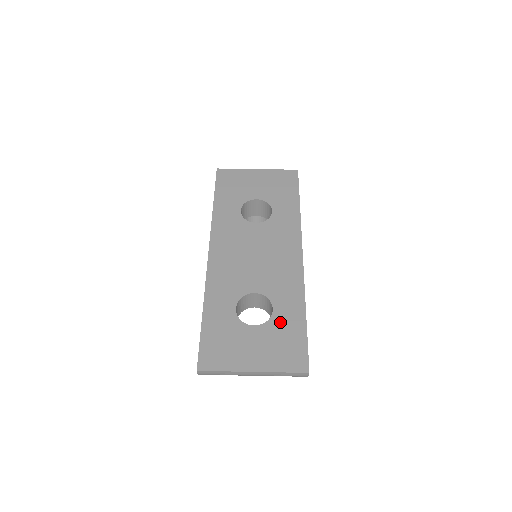
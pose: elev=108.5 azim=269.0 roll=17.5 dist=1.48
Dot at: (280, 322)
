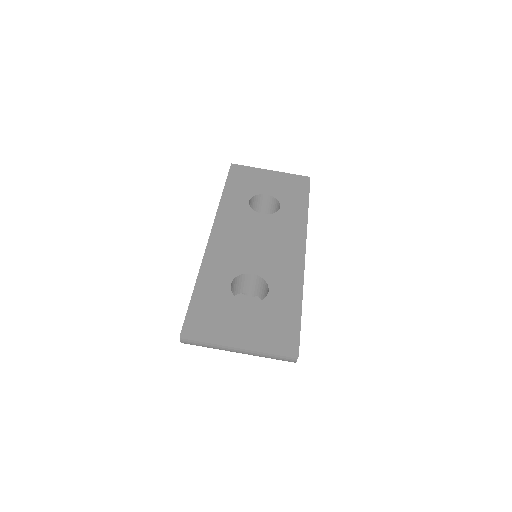
Dot at: (274, 304)
